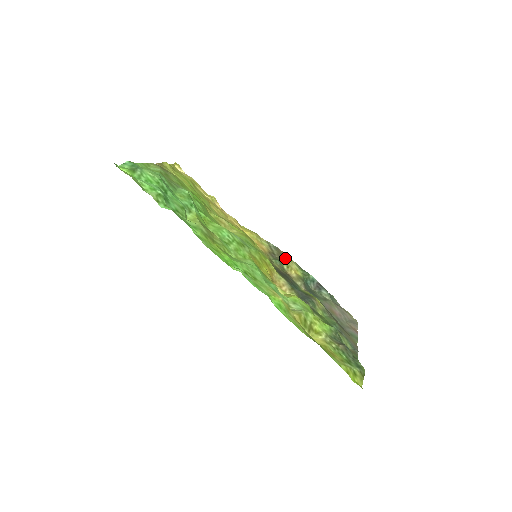
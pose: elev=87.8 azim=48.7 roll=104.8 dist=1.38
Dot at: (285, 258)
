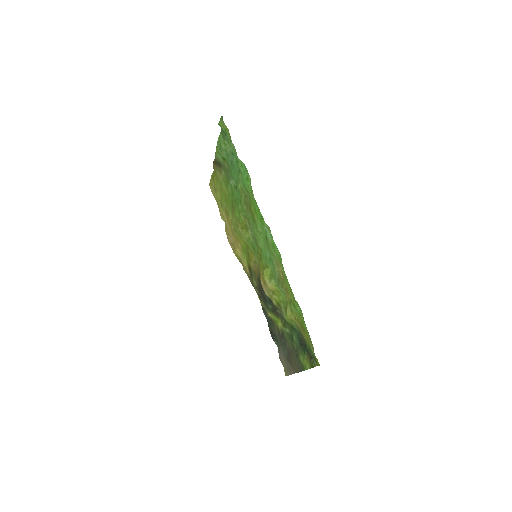
Dot at: occluded
